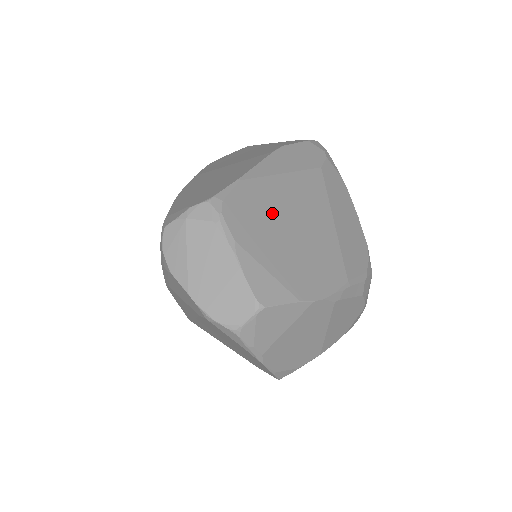
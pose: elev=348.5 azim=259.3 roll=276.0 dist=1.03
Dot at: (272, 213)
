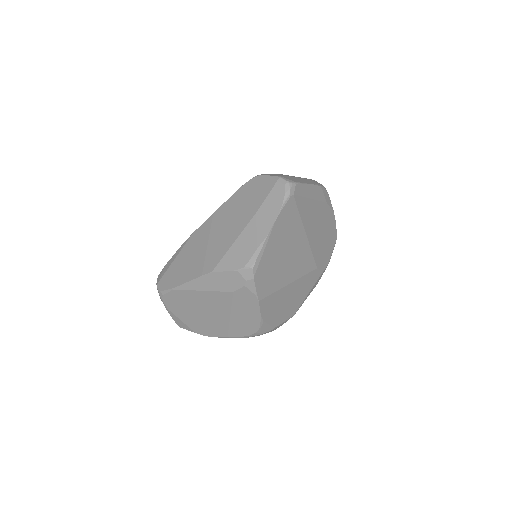
Dot at: (189, 305)
